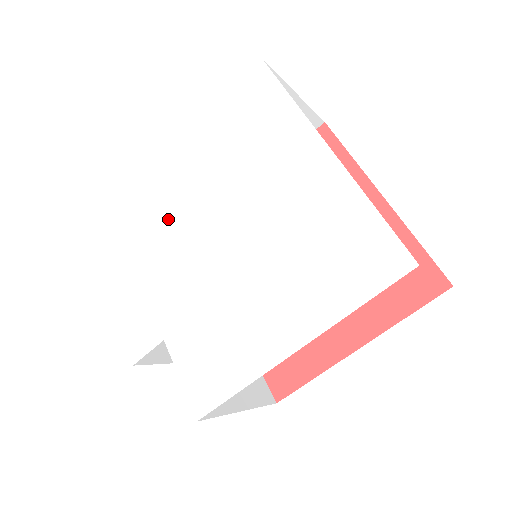
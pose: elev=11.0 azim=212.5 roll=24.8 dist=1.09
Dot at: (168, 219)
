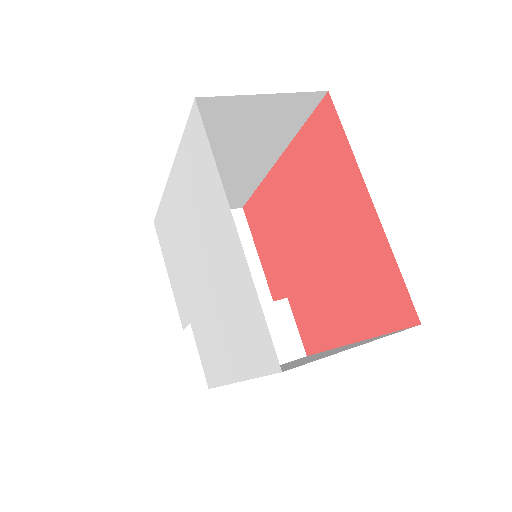
Dot at: (177, 230)
